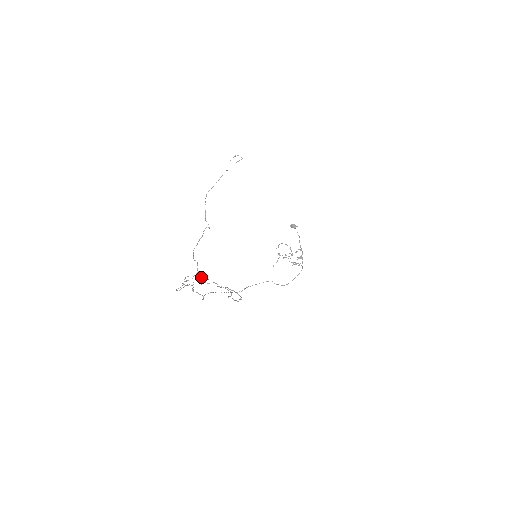
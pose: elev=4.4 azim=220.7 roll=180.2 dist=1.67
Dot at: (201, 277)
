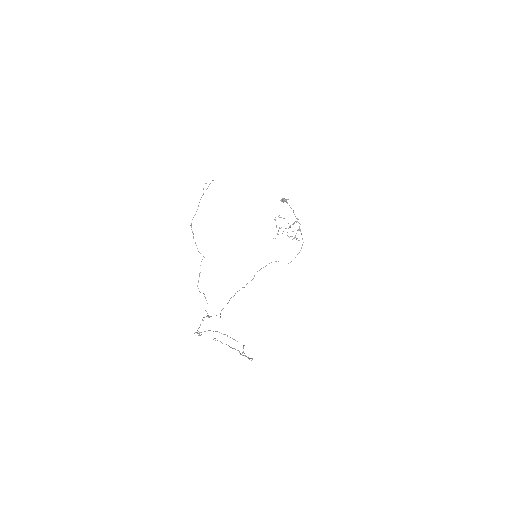
Dot at: occluded
